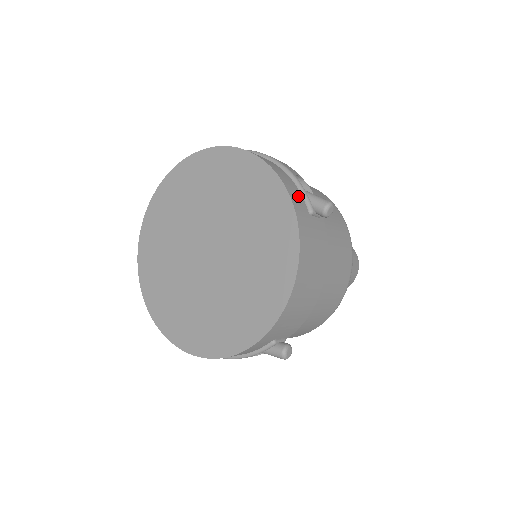
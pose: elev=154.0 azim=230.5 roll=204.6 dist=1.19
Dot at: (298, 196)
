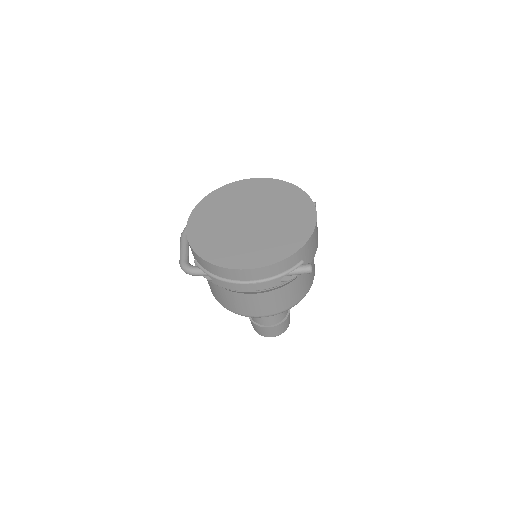
Dot at: occluded
